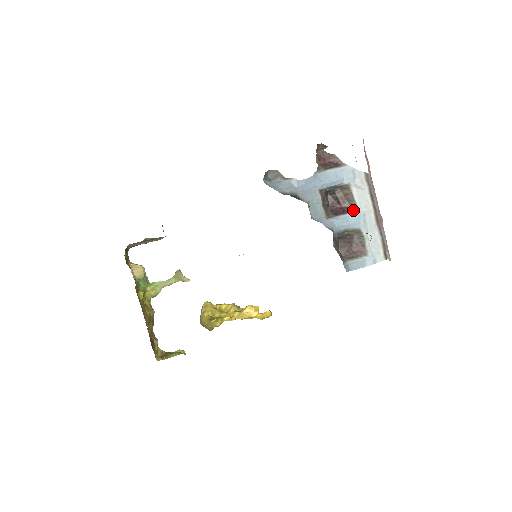
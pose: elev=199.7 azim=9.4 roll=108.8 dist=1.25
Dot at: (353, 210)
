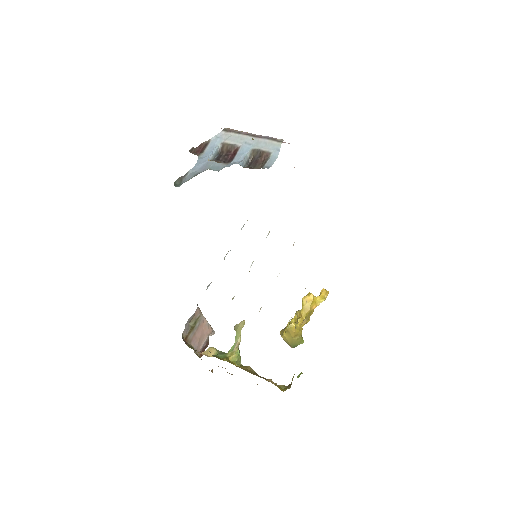
Dot at: (238, 148)
